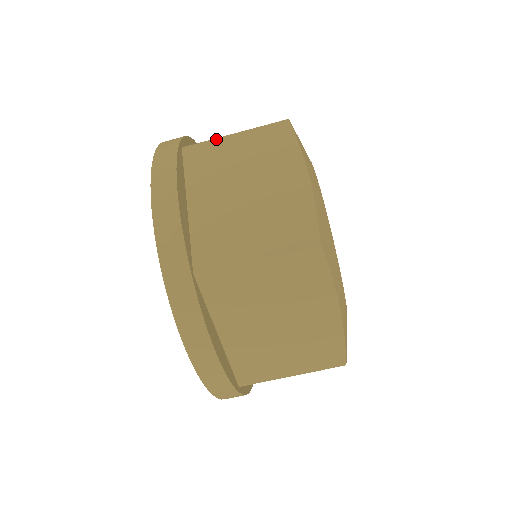
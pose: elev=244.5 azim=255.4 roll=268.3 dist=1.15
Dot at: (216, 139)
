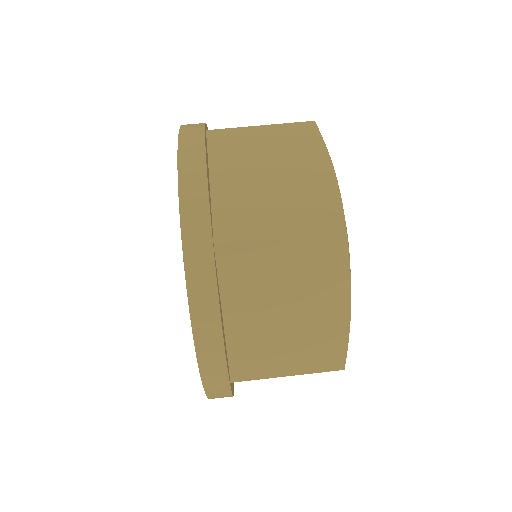
Dot at: occluded
